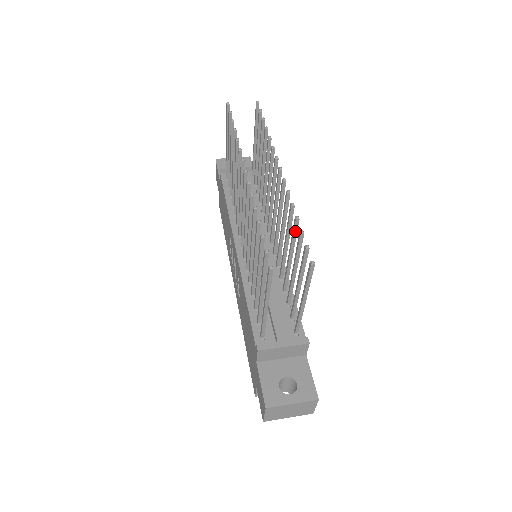
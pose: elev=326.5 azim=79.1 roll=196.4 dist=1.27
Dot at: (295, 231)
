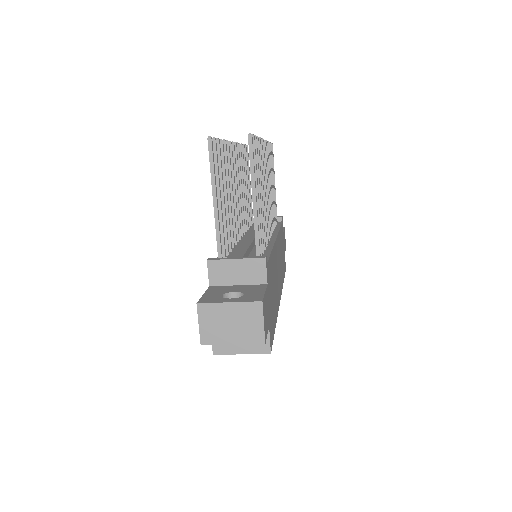
Dot at: occluded
